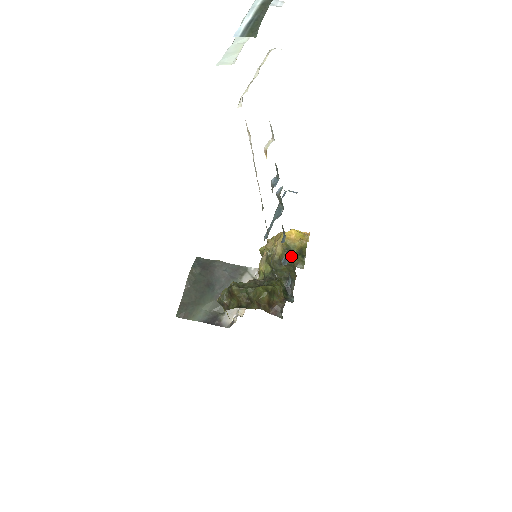
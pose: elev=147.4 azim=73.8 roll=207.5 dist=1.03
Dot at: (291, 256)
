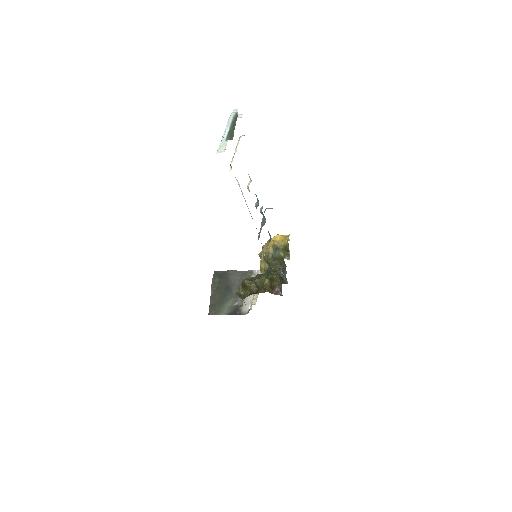
Dot at: (280, 253)
